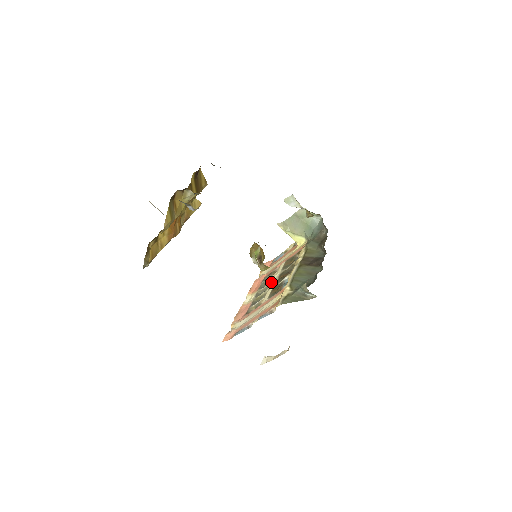
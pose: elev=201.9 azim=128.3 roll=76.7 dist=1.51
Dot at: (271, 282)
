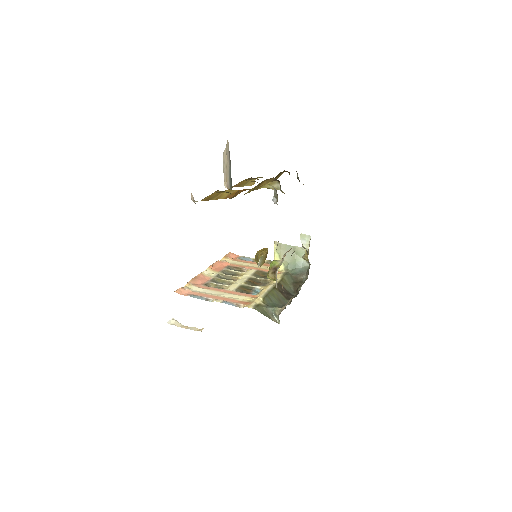
Dot at: (238, 277)
